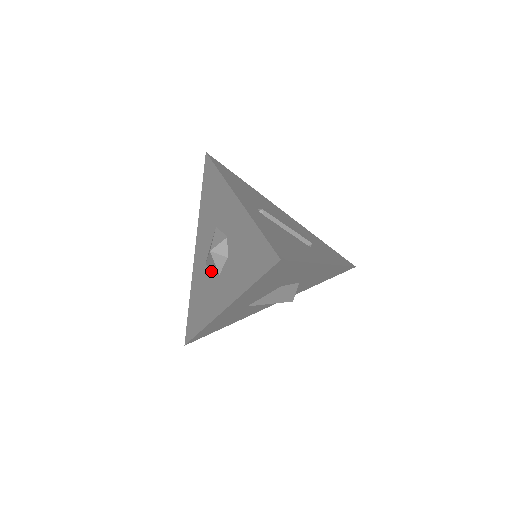
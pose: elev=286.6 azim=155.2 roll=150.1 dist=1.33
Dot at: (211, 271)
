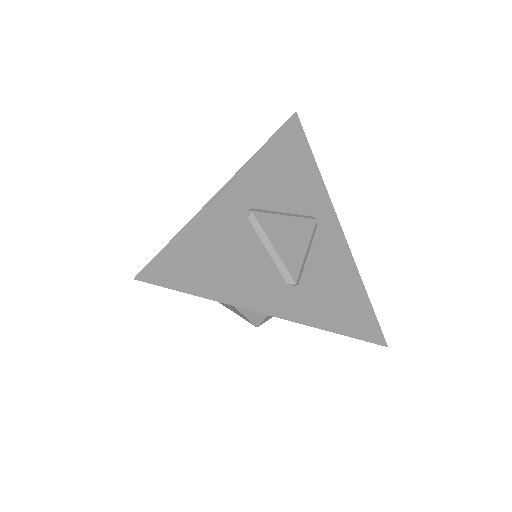
Dot at: occluded
